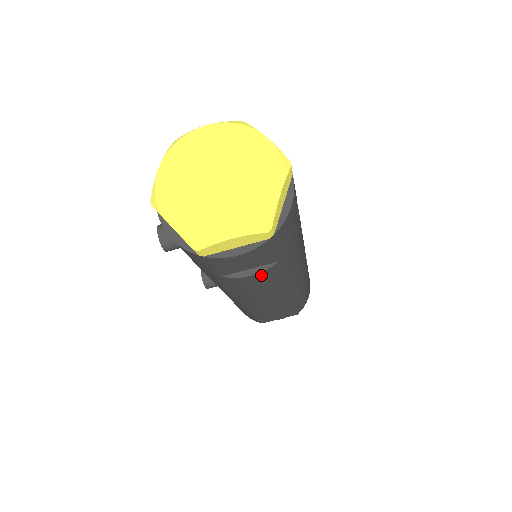
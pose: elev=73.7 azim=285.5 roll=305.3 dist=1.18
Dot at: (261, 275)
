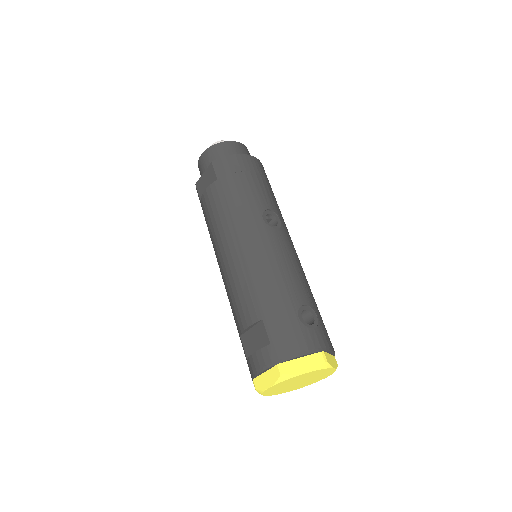
Dot at: occluded
